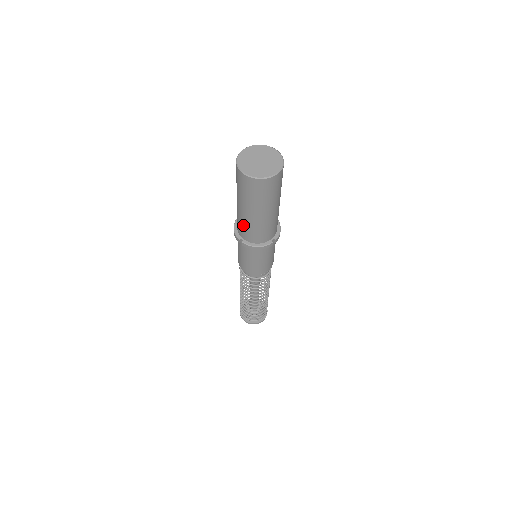
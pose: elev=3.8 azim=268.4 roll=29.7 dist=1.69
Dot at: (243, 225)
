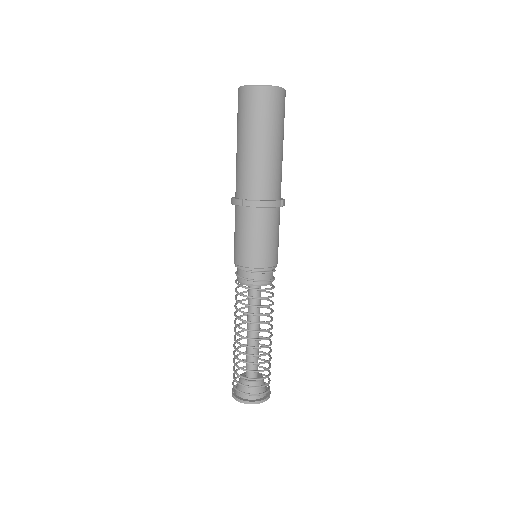
Dot at: (247, 173)
